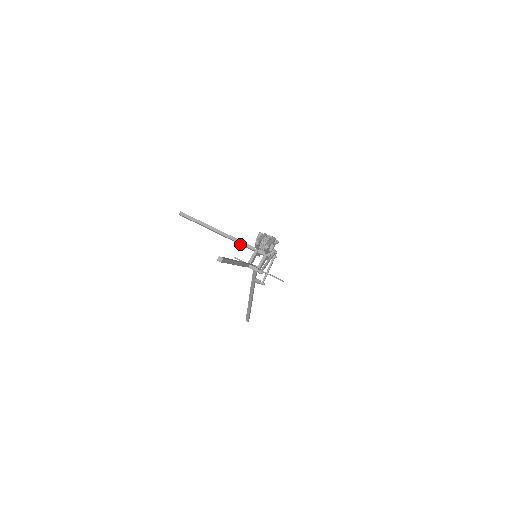
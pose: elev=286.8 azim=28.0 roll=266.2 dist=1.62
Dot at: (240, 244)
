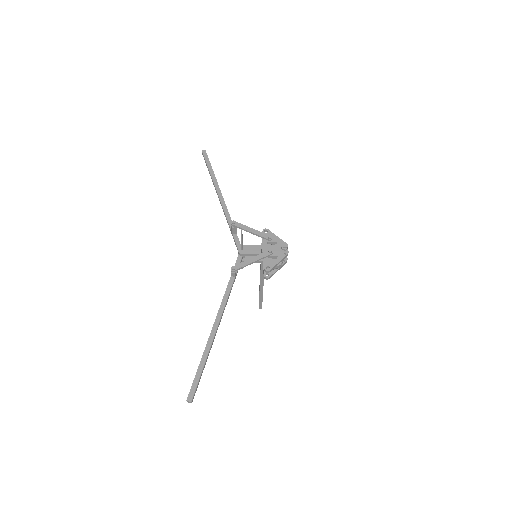
Dot at: (261, 270)
